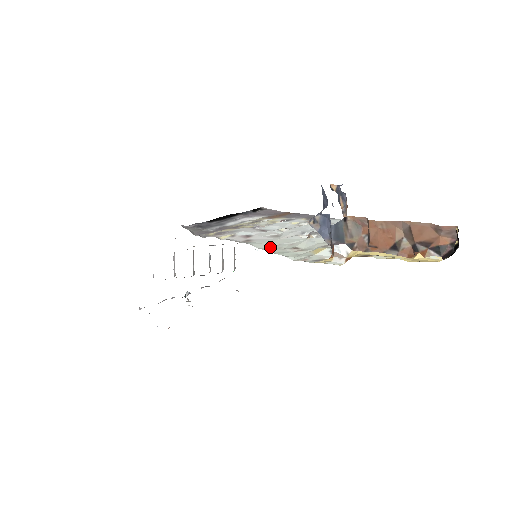
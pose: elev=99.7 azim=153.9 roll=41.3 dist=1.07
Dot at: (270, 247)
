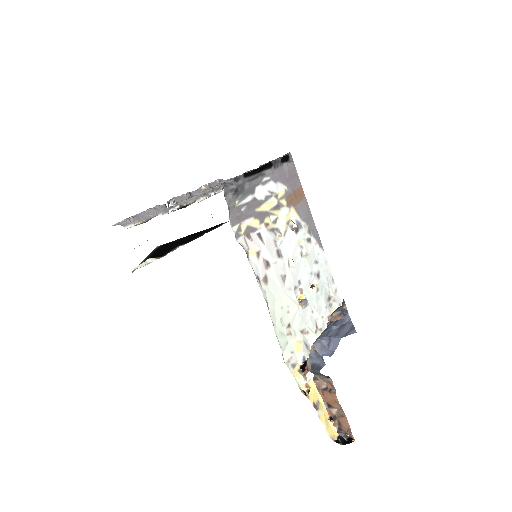
Dot at: (276, 311)
